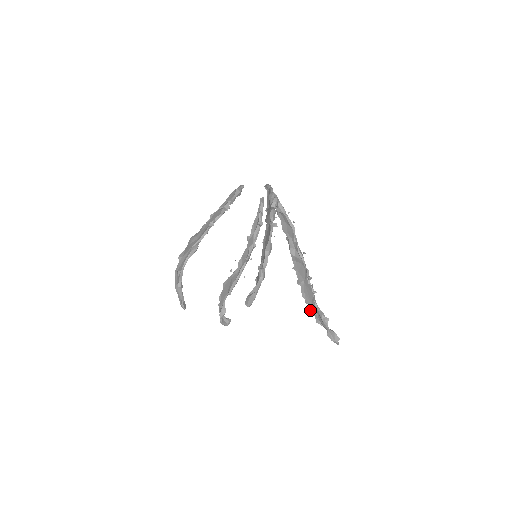
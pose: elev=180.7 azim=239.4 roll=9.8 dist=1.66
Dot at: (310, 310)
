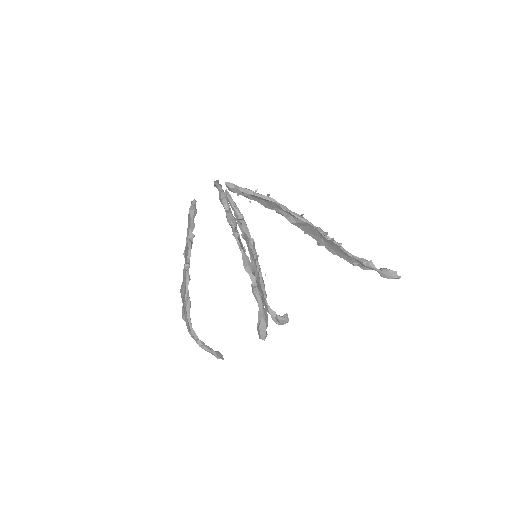
Dot at: occluded
